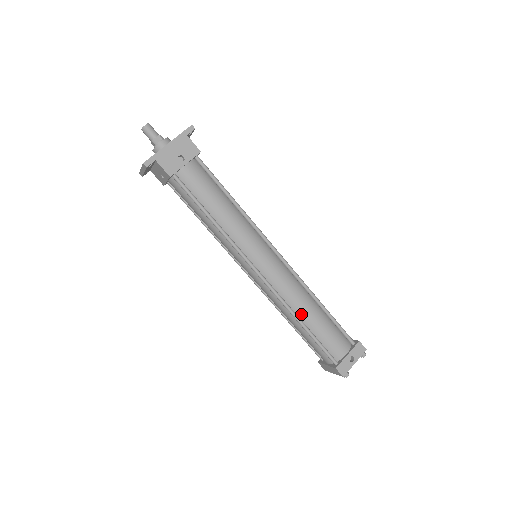
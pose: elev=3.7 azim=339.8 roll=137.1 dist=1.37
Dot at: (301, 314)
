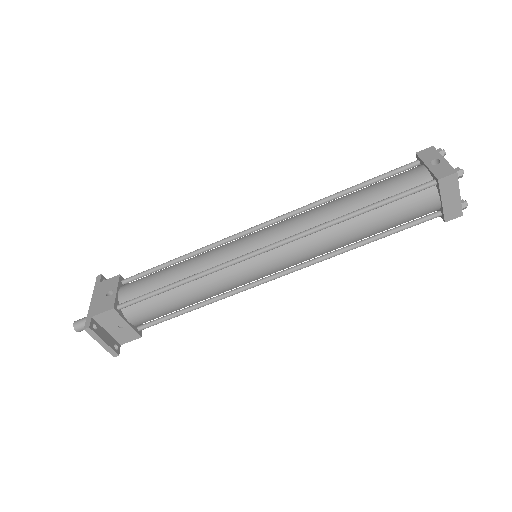
Dot at: (342, 213)
